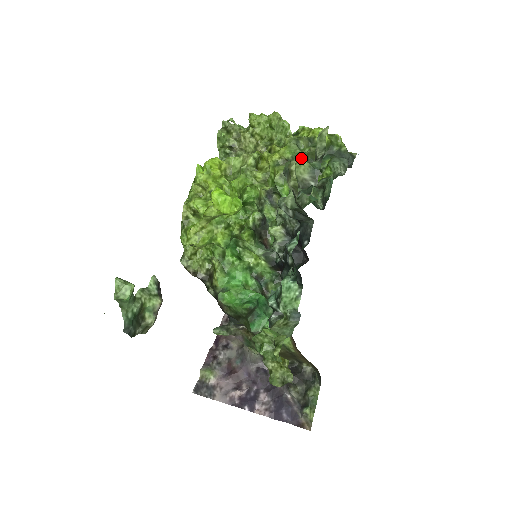
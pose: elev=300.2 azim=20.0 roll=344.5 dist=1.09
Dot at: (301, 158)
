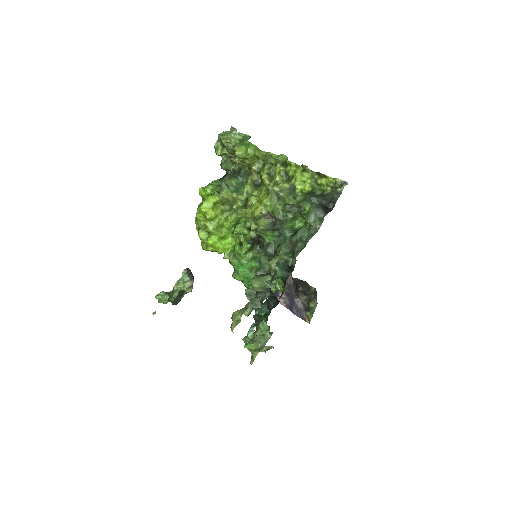
Dot at: (240, 319)
